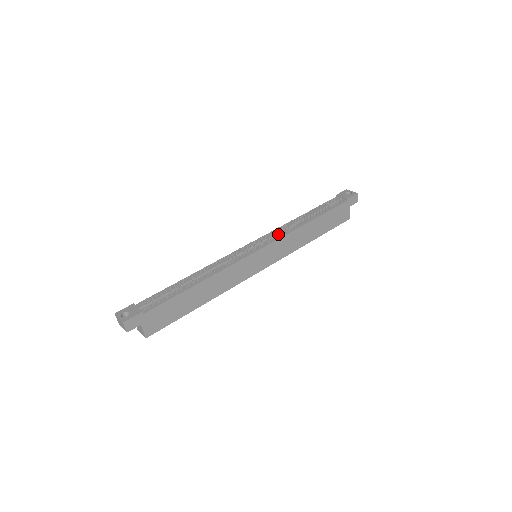
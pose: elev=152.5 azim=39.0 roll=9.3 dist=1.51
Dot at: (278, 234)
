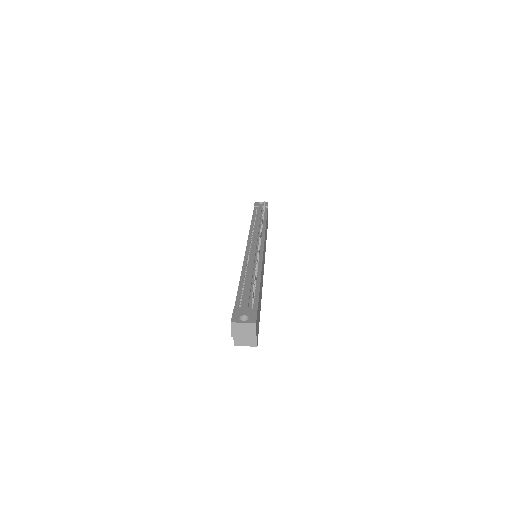
Dot at: (258, 234)
